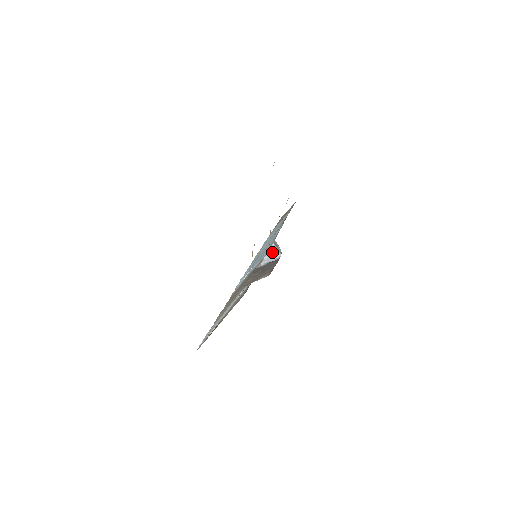
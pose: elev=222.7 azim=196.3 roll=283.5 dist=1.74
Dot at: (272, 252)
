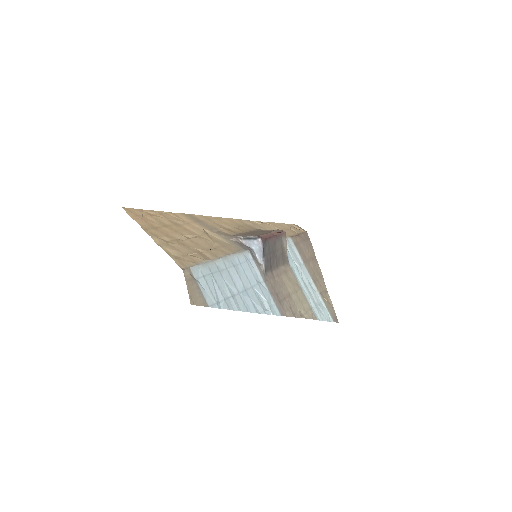
Dot at: (254, 246)
